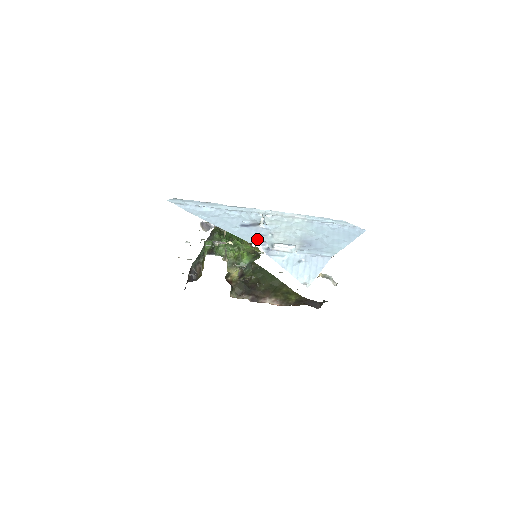
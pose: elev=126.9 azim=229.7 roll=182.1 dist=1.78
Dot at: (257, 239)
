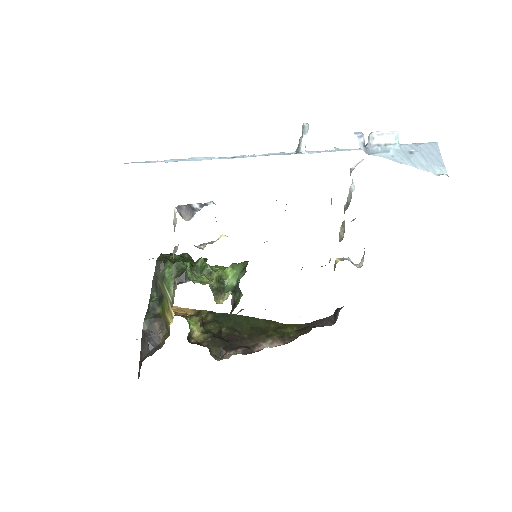
Dot at: occluded
